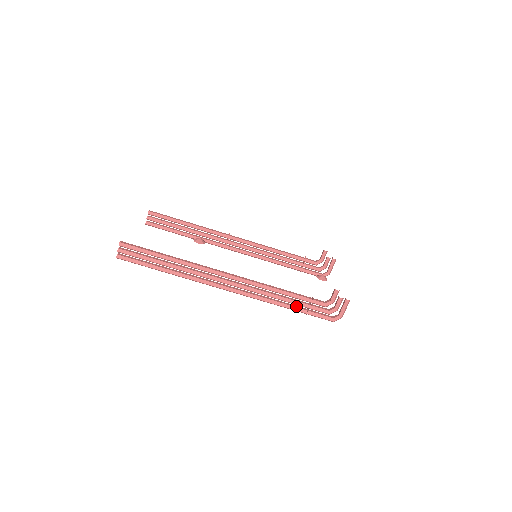
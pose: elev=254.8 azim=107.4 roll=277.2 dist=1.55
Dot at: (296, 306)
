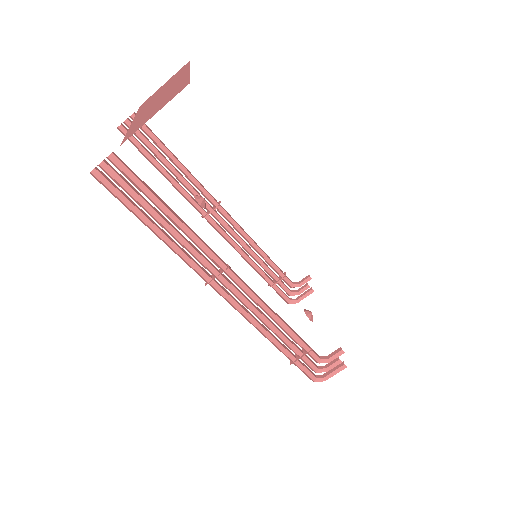
Dot at: (287, 348)
